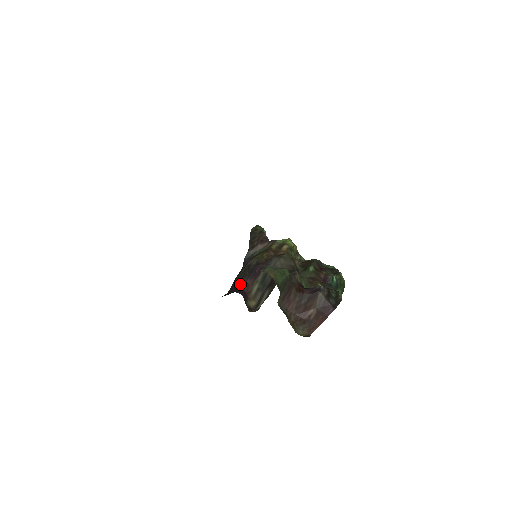
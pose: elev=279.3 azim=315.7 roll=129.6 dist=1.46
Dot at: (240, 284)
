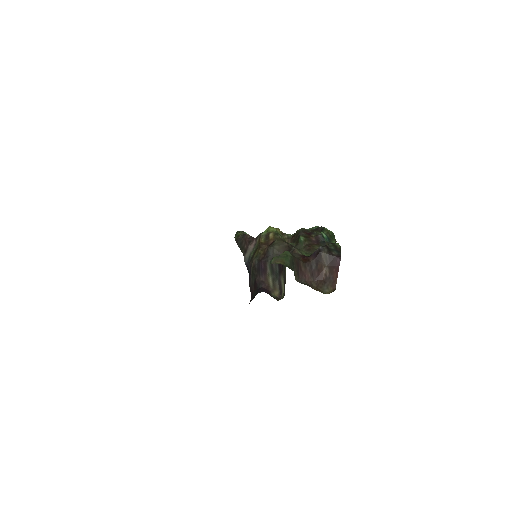
Dot at: (257, 285)
